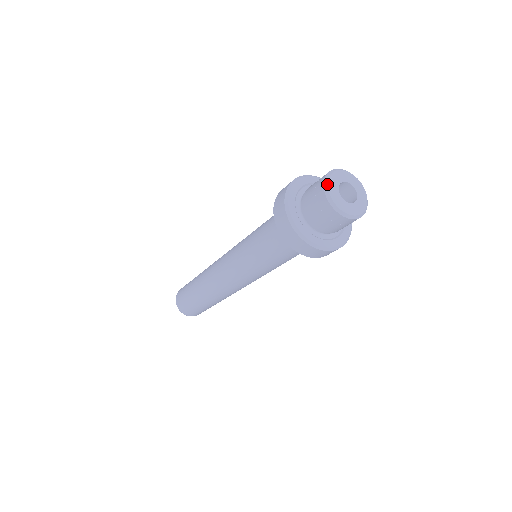
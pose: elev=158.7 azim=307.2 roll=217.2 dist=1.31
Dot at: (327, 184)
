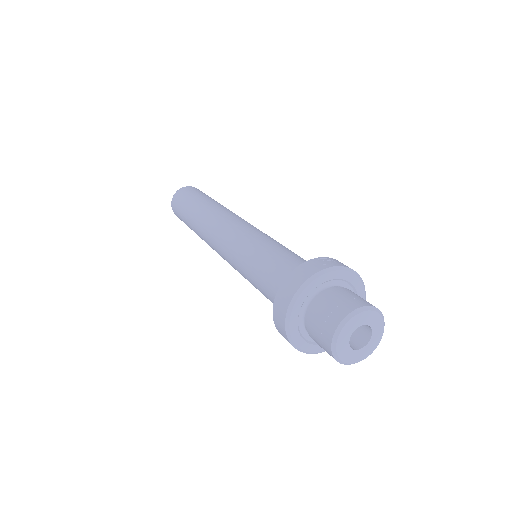
Dot at: (341, 329)
